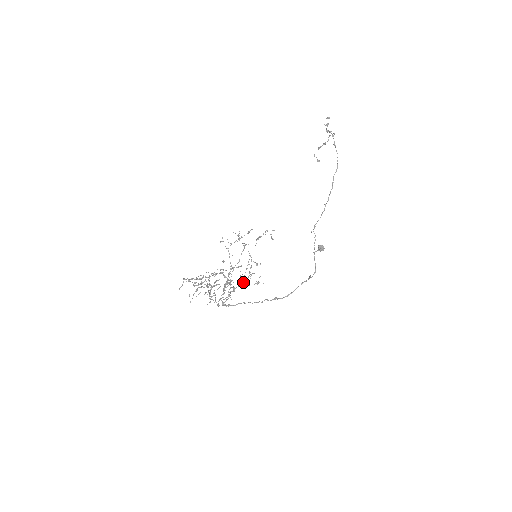
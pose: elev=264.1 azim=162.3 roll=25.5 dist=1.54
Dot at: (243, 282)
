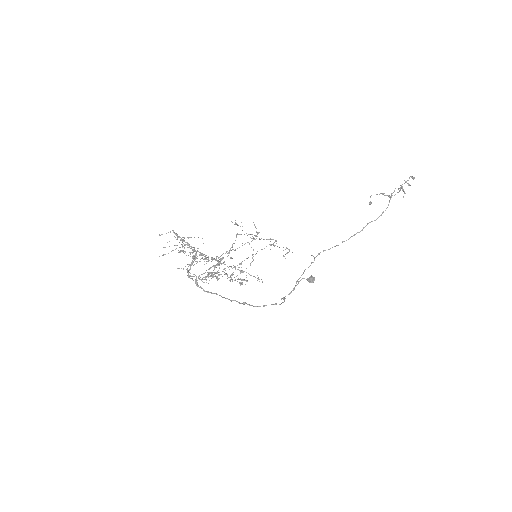
Dot at: occluded
